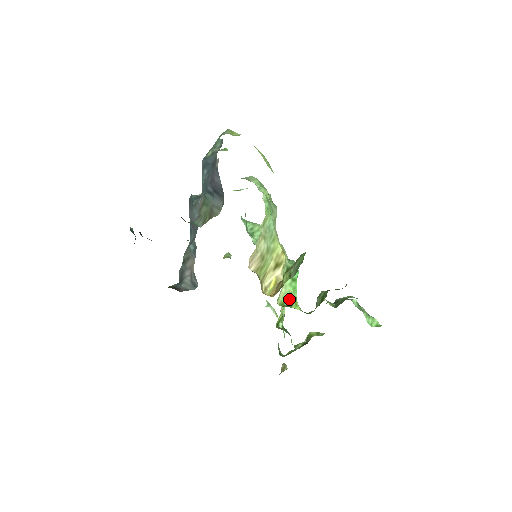
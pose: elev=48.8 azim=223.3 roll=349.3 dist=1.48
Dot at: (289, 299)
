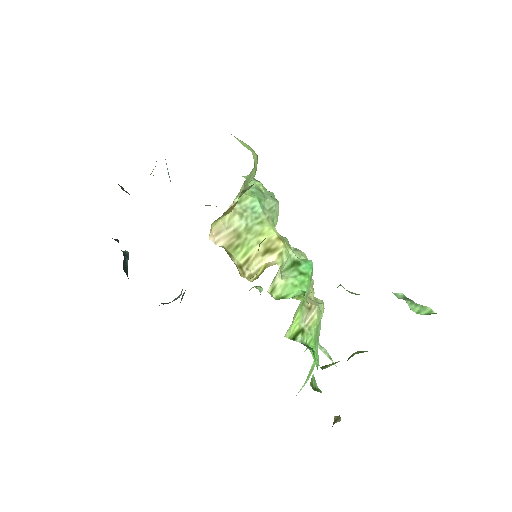
Dot at: (292, 293)
